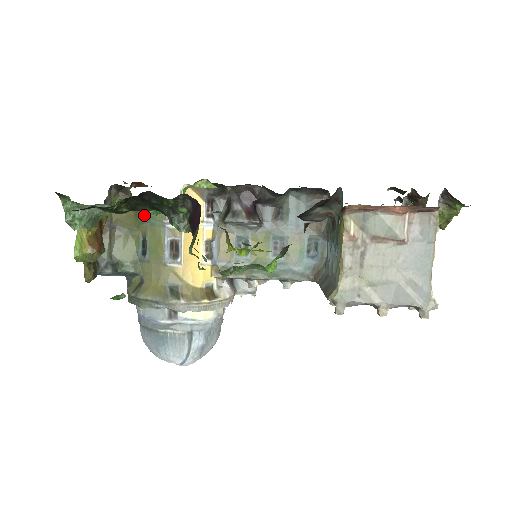
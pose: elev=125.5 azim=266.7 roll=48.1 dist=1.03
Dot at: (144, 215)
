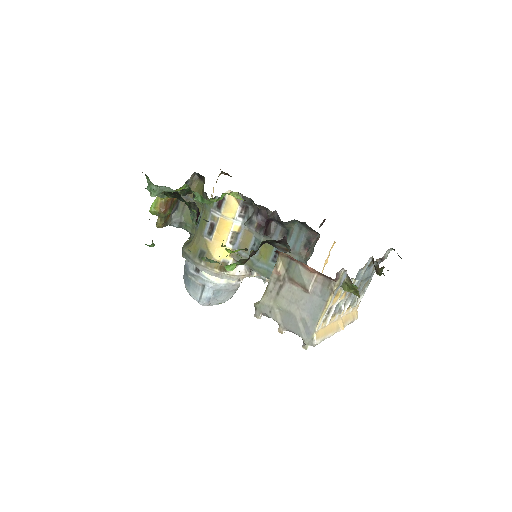
Dot at: occluded
